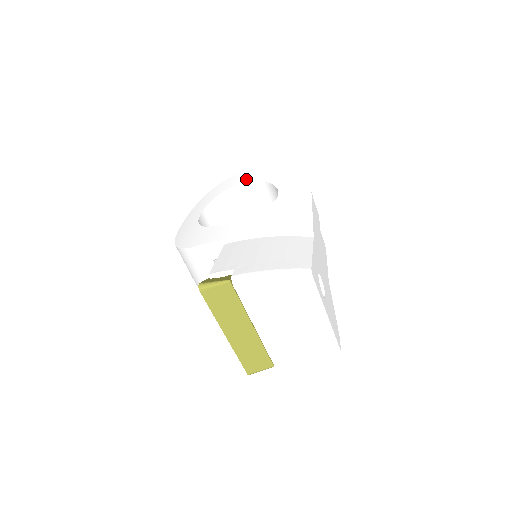
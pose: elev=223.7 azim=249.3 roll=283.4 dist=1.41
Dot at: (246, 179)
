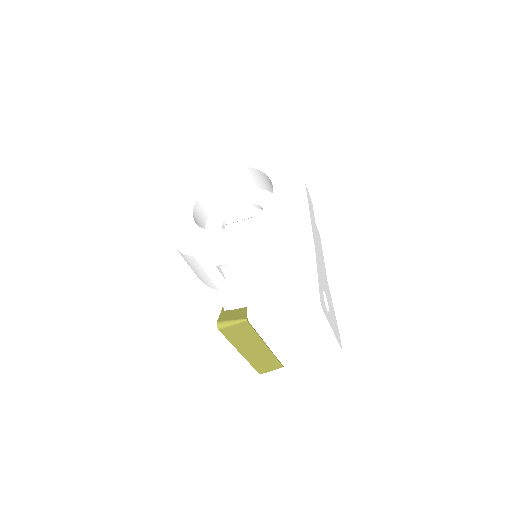
Dot at: (235, 163)
